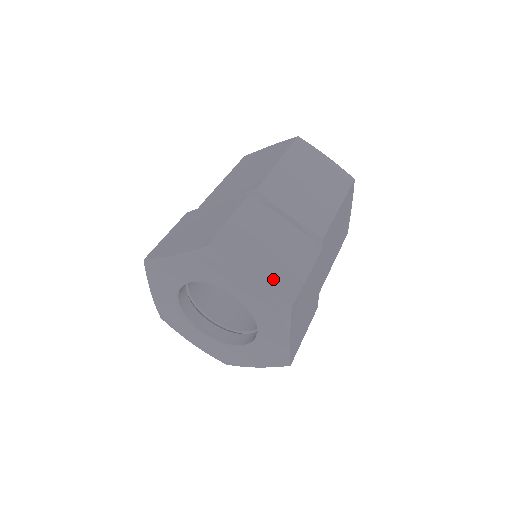
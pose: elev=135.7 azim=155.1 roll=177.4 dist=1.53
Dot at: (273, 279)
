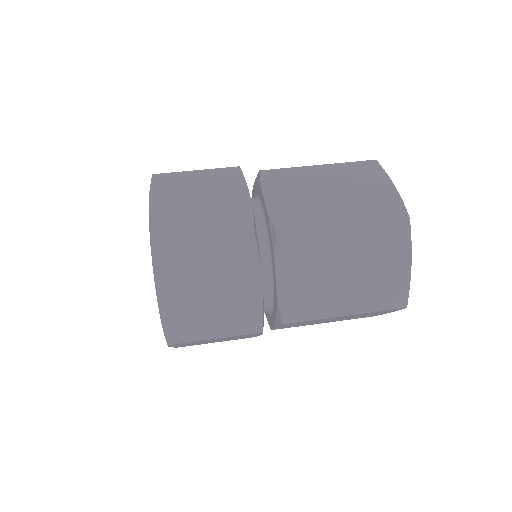
Dot at: (169, 219)
